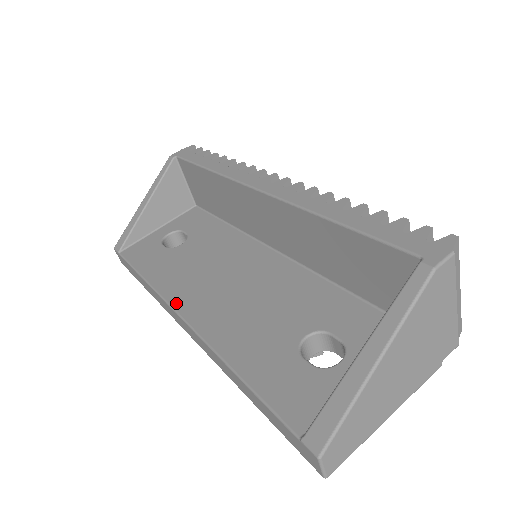
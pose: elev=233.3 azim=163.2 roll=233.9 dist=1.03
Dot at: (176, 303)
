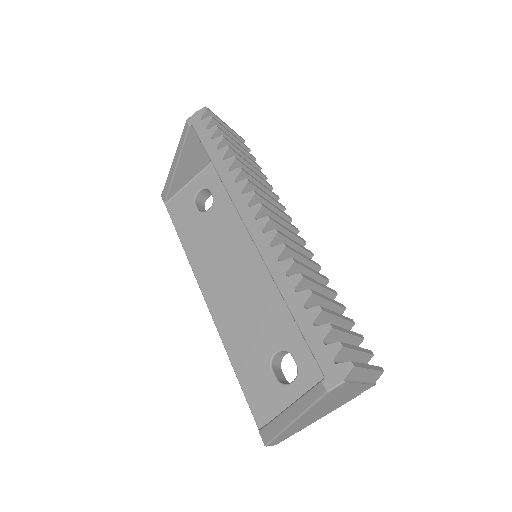
Dot at: (202, 284)
